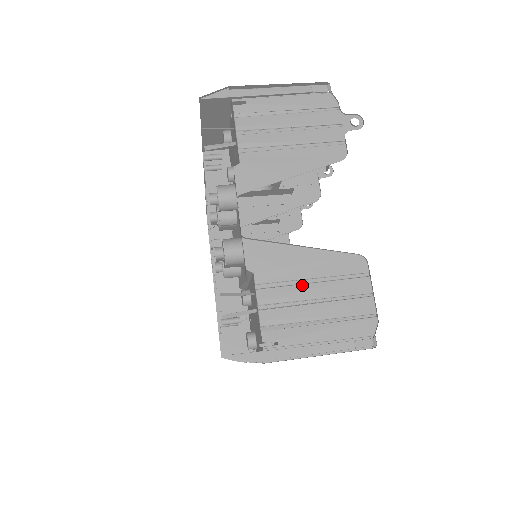
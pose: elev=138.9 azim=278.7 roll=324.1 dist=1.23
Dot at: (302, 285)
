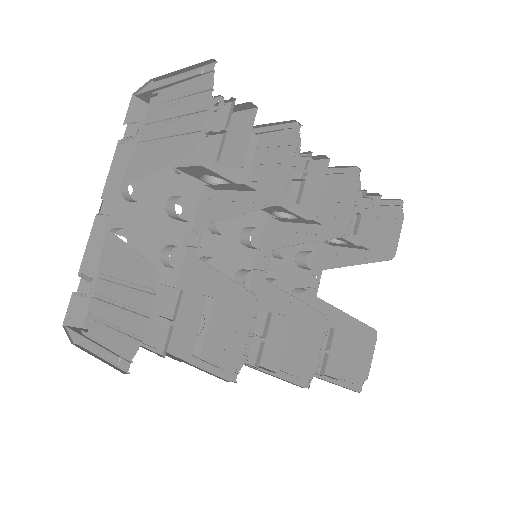
Dot at: (117, 285)
